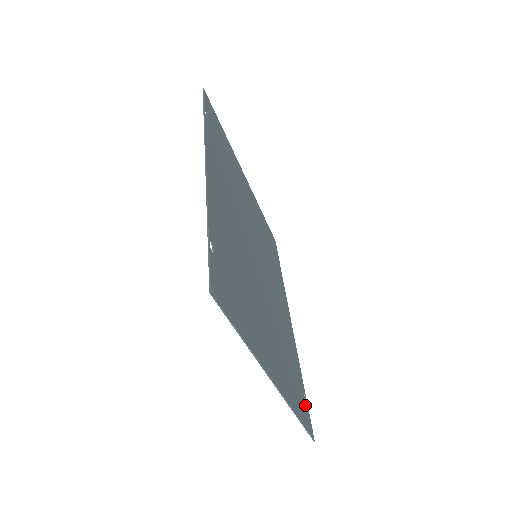
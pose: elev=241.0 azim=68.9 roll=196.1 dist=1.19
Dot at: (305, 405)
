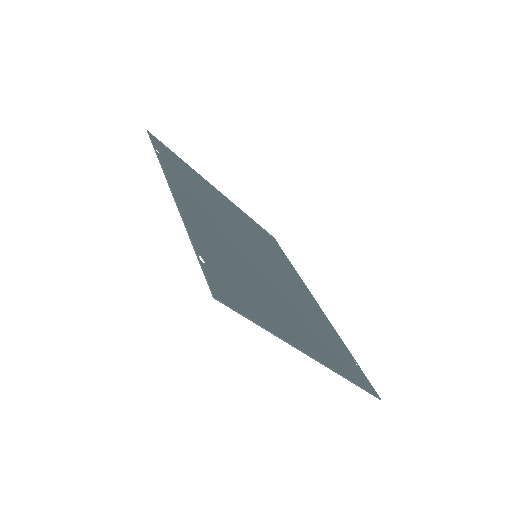
Dot at: (359, 371)
